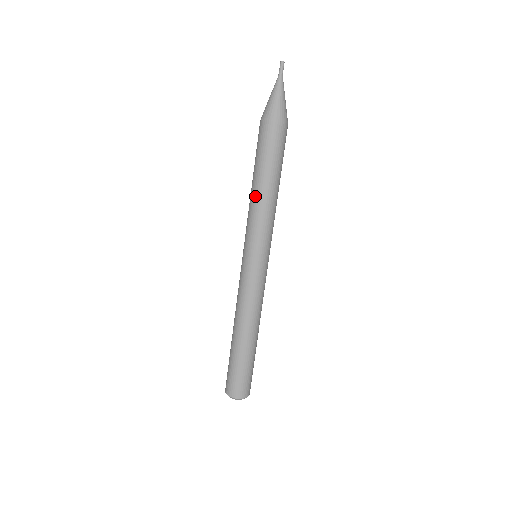
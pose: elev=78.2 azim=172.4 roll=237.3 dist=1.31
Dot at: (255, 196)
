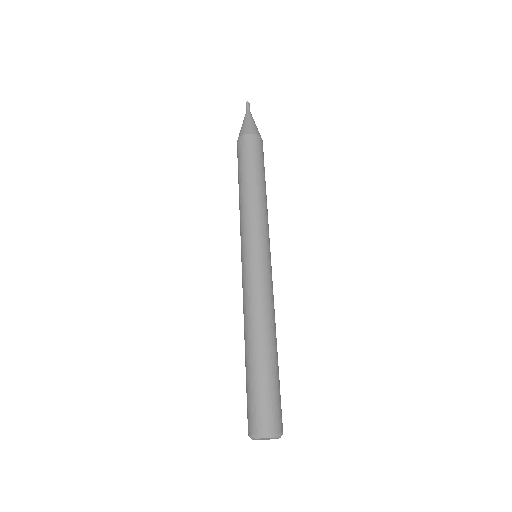
Dot at: (240, 197)
